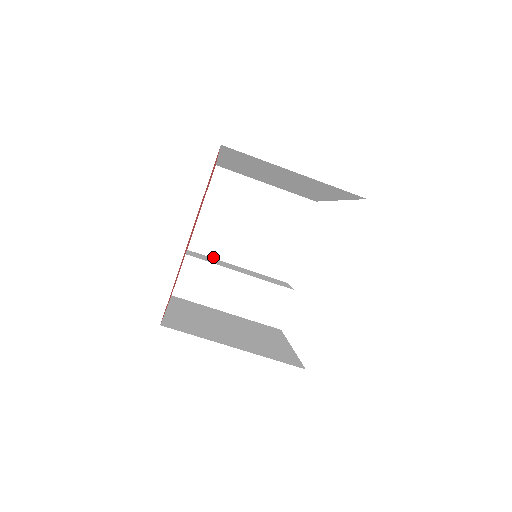
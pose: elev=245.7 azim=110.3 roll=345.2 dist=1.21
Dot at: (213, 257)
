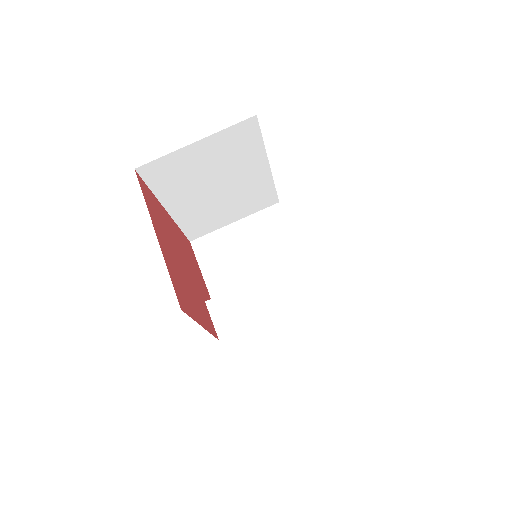
Dot at: occluded
